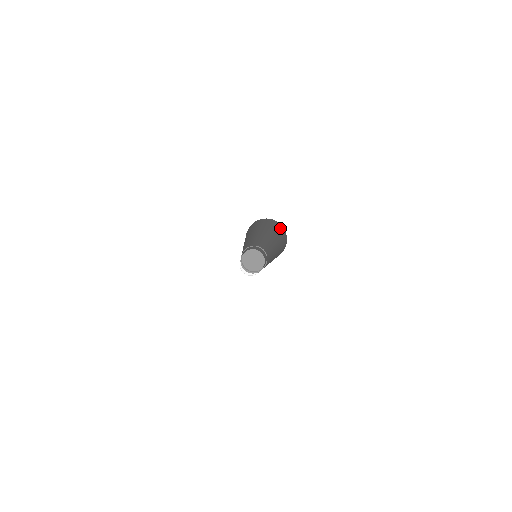
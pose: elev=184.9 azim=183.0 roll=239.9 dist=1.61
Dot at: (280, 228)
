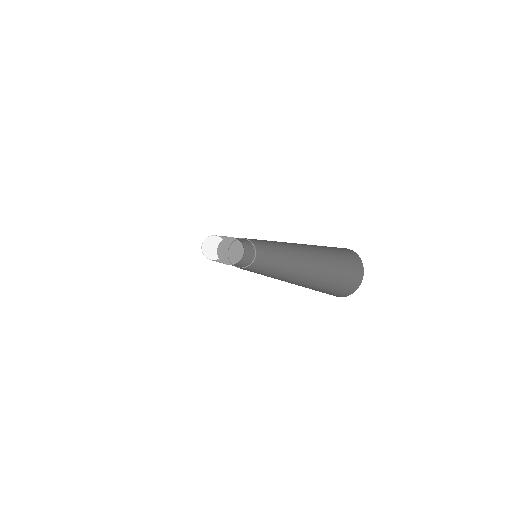
Dot at: (347, 254)
